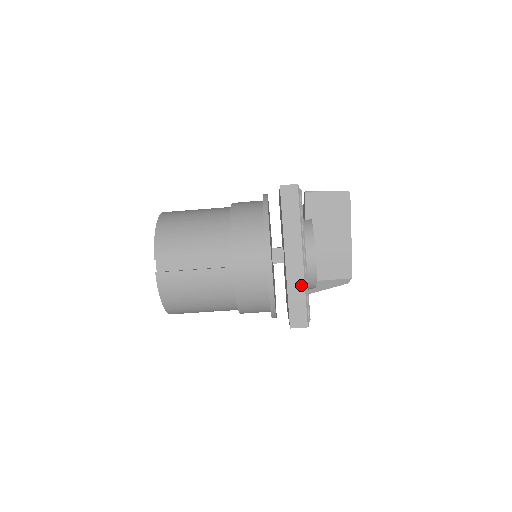
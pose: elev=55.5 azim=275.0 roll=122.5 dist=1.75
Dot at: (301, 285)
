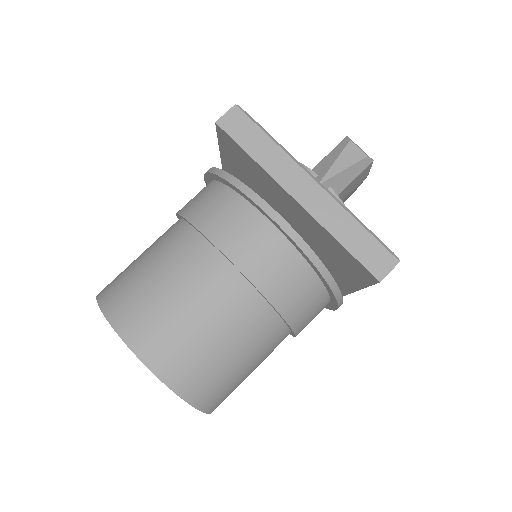
Dot at: occluded
